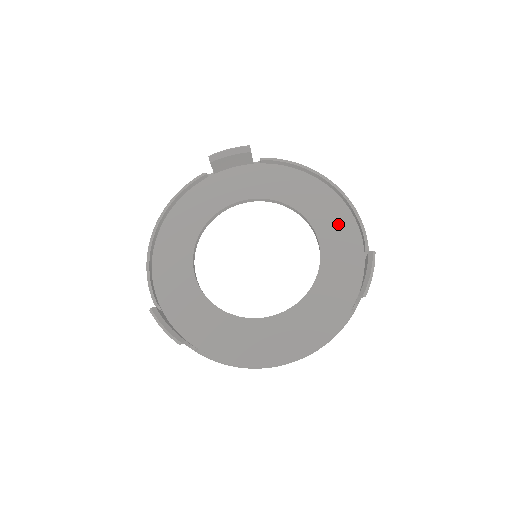
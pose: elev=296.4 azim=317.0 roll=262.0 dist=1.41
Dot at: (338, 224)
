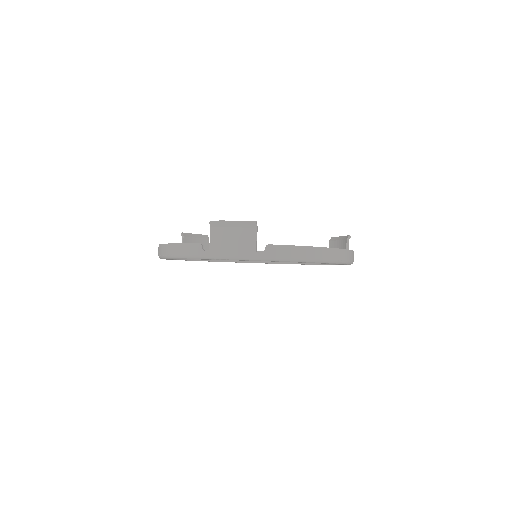
Dot at: occluded
